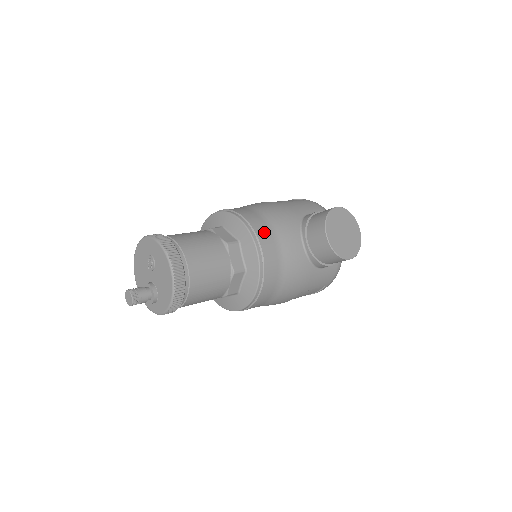
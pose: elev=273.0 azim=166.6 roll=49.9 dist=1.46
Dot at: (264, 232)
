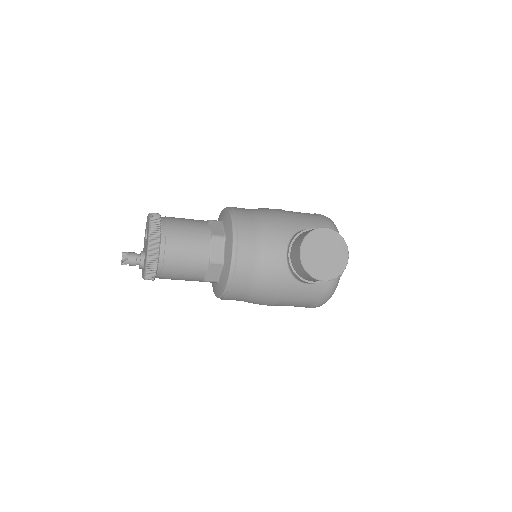
Dot at: (248, 234)
